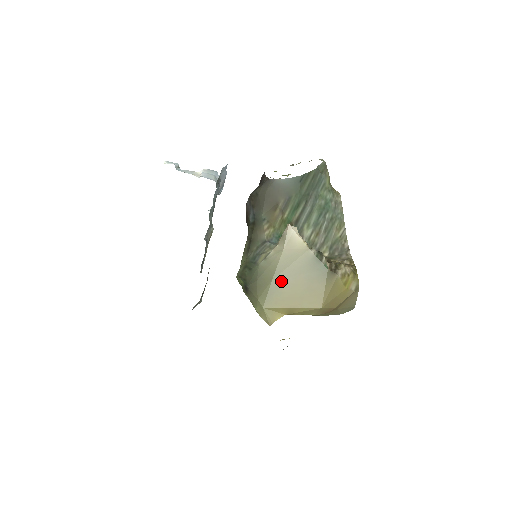
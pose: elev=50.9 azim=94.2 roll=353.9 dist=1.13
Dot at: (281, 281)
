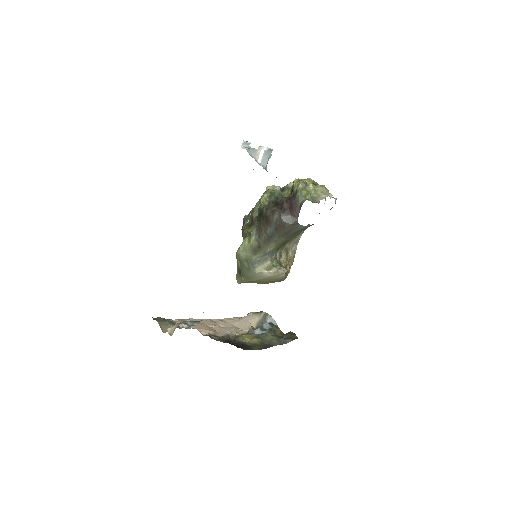
Dot at: (259, 281)
